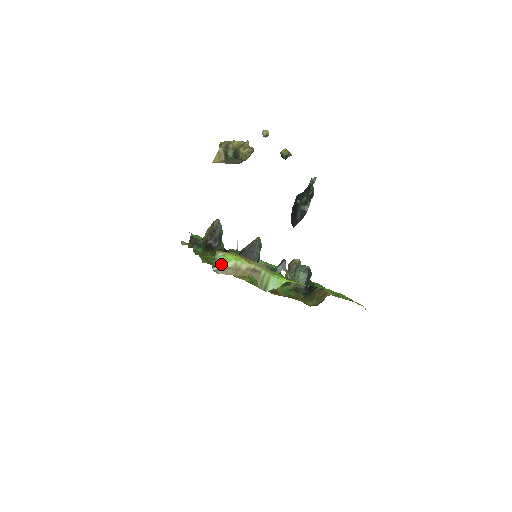
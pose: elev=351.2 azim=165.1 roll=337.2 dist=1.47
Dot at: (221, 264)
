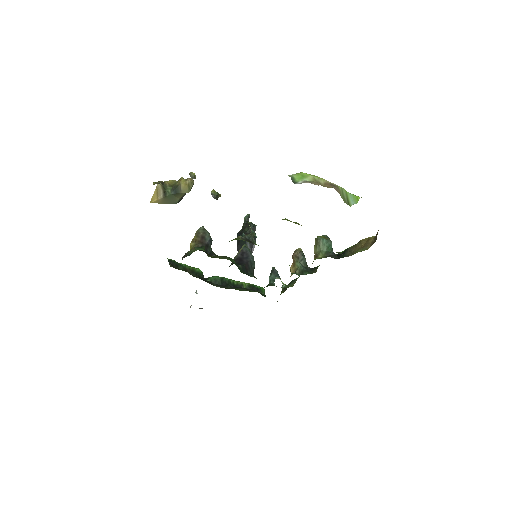
Dot at: (301, 180)
